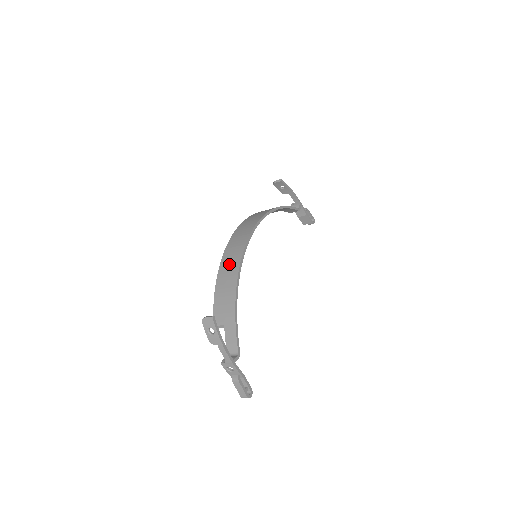
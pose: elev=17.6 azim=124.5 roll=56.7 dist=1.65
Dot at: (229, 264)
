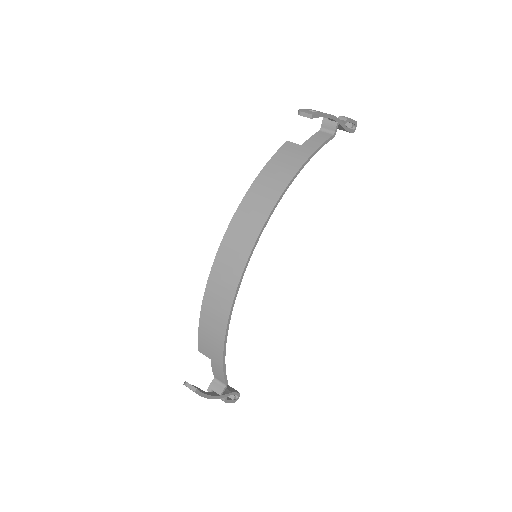
Dot at: (217, 298)
